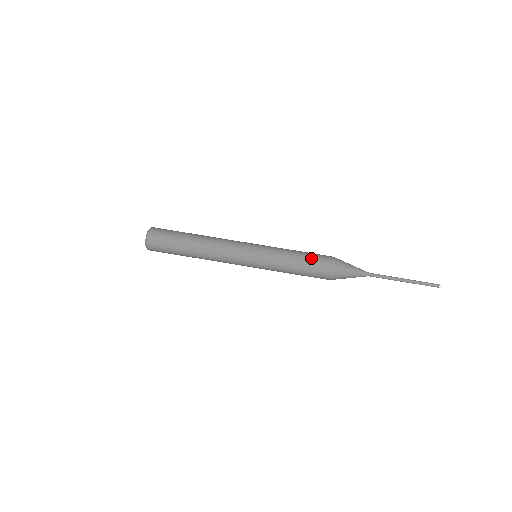
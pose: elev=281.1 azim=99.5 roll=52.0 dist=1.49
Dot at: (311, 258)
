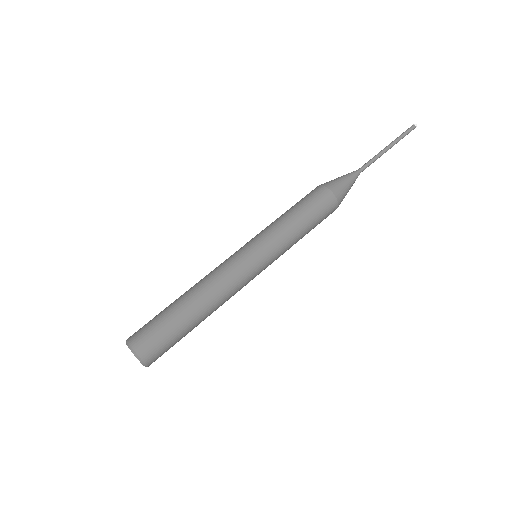
Dot at: (312, 209)
